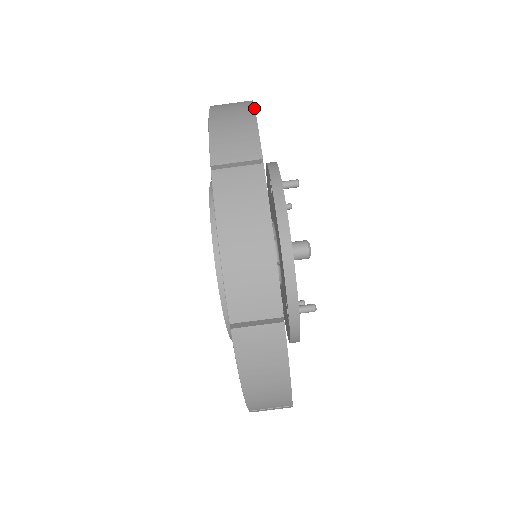
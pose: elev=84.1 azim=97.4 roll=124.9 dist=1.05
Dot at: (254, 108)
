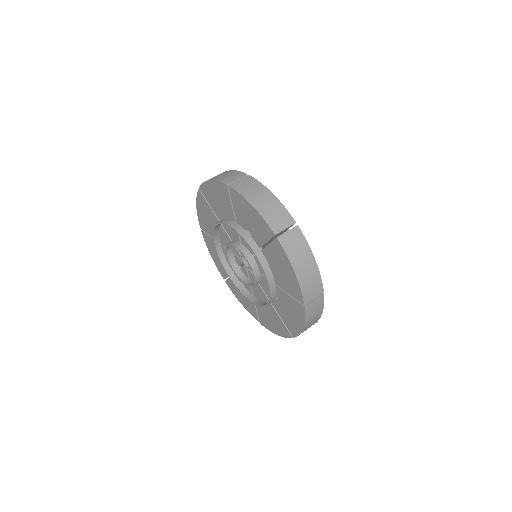
Dot at: occluded
